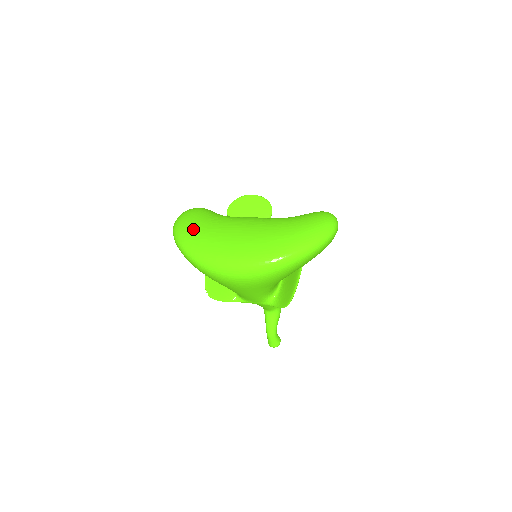
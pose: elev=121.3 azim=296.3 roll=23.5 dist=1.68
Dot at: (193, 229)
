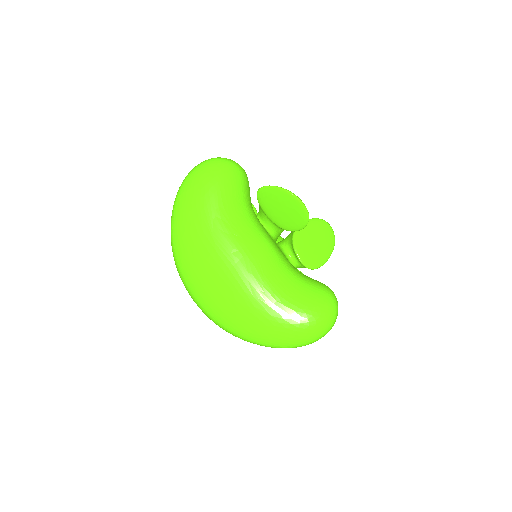
Dot at: (191, 219)
